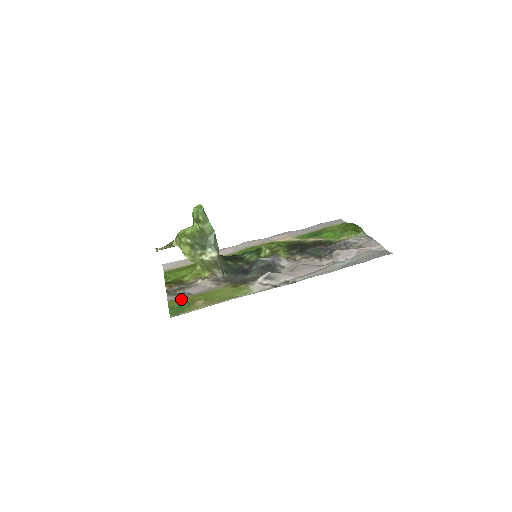
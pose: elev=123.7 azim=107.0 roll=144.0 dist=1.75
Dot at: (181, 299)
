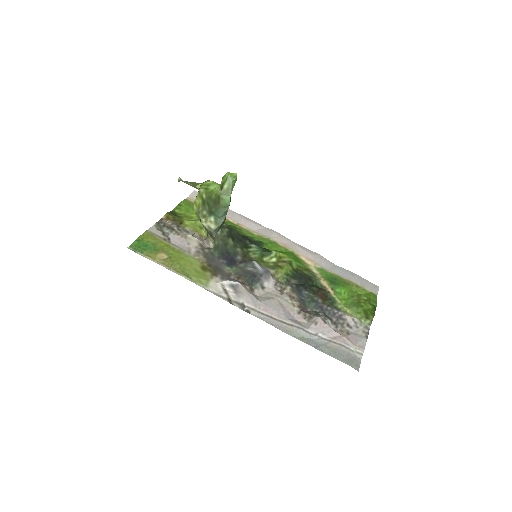
Dot at: (157, 238)
